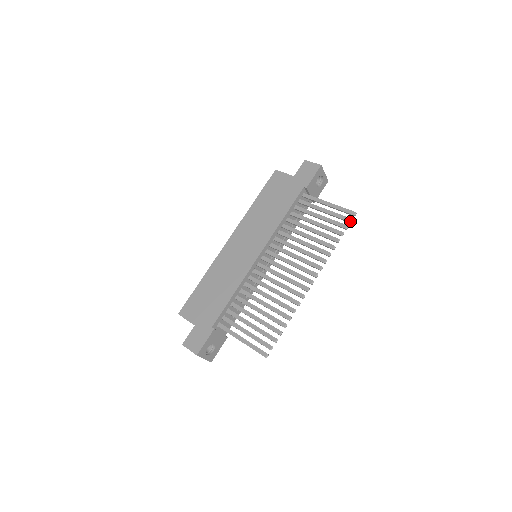
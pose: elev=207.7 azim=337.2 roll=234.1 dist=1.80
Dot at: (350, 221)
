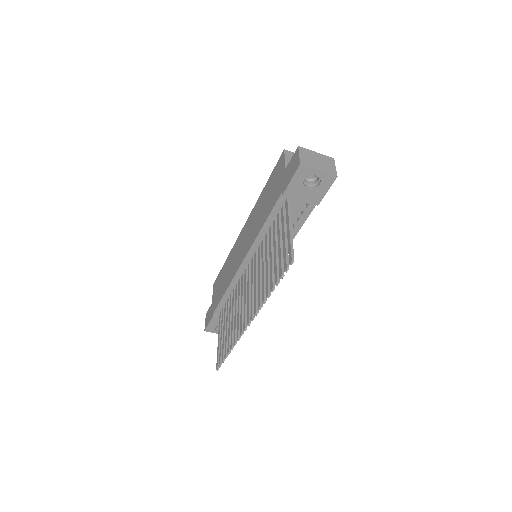
Dot at: (285, 270)
